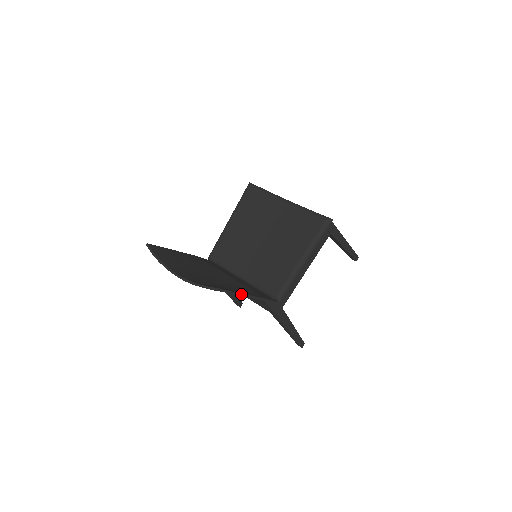
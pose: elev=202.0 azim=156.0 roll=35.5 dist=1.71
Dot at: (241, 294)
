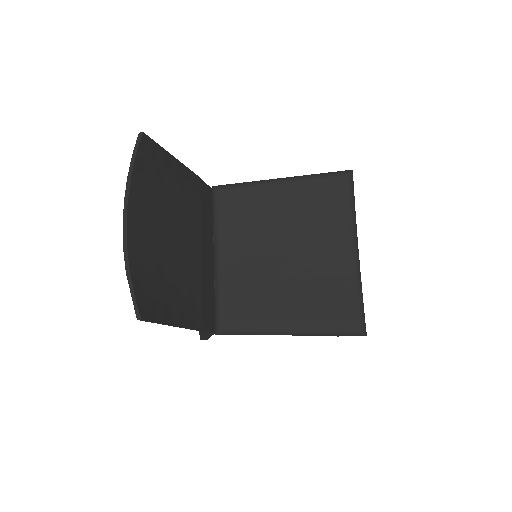
Dot at: (174, 325)
